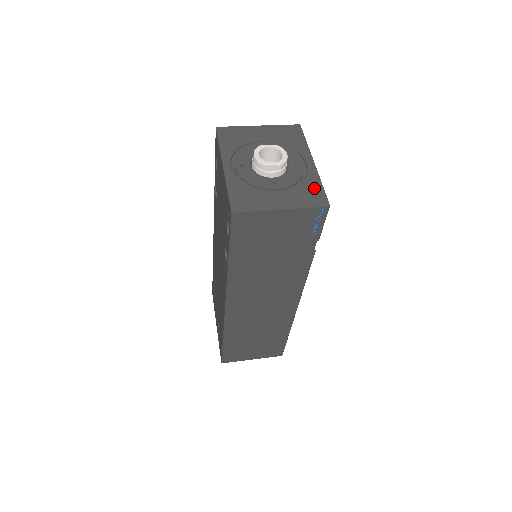
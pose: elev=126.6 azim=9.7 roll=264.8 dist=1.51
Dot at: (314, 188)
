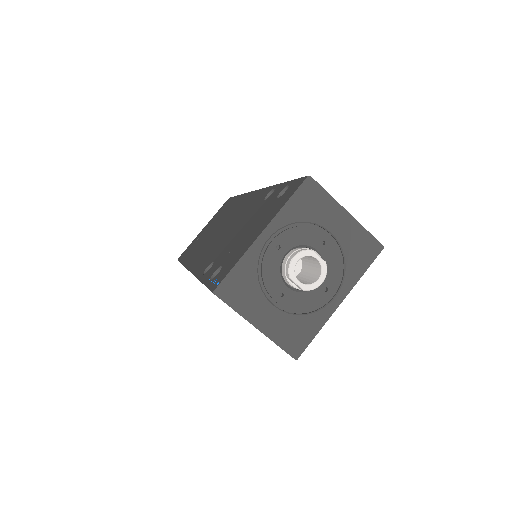
Dot at: (307, 331)
